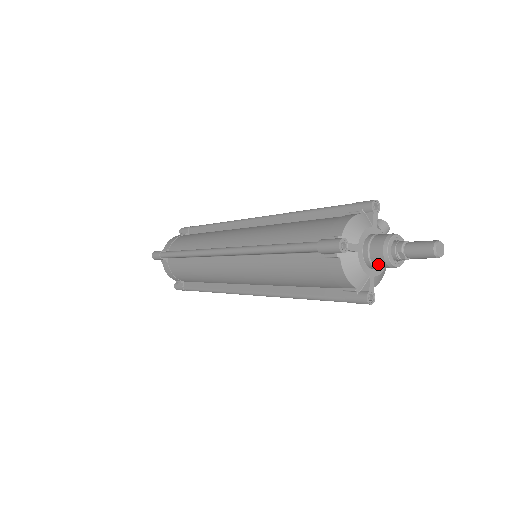
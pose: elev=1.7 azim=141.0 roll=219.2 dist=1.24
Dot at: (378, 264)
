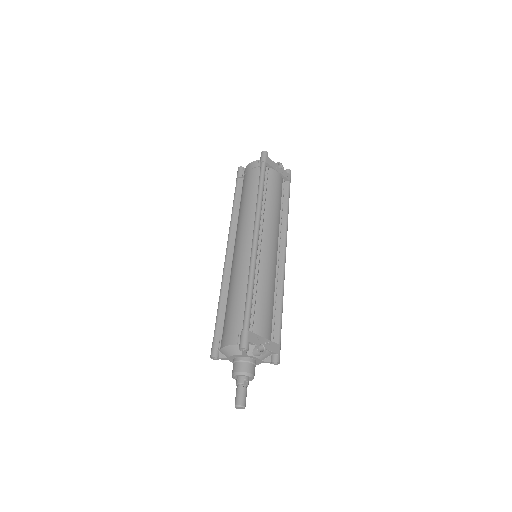
Dot at: occluded
